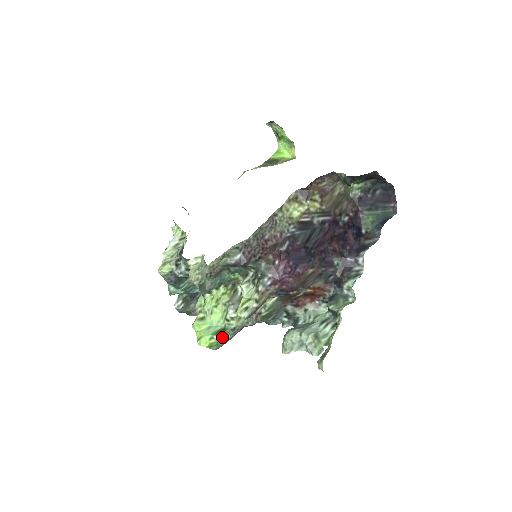
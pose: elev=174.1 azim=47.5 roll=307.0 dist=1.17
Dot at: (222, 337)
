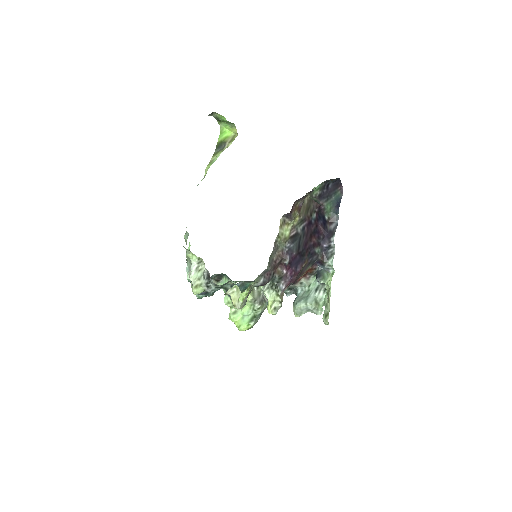
Dot at: (255, 322)
